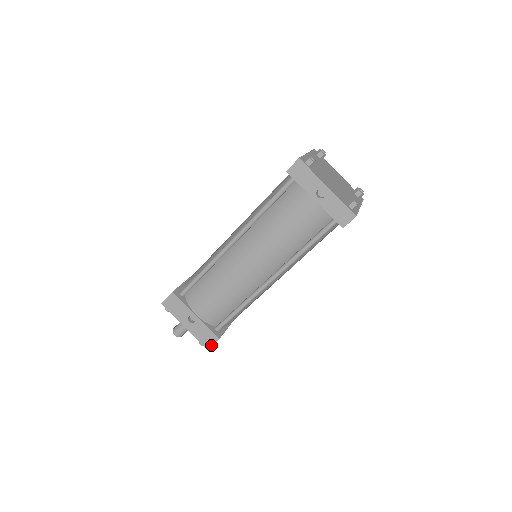
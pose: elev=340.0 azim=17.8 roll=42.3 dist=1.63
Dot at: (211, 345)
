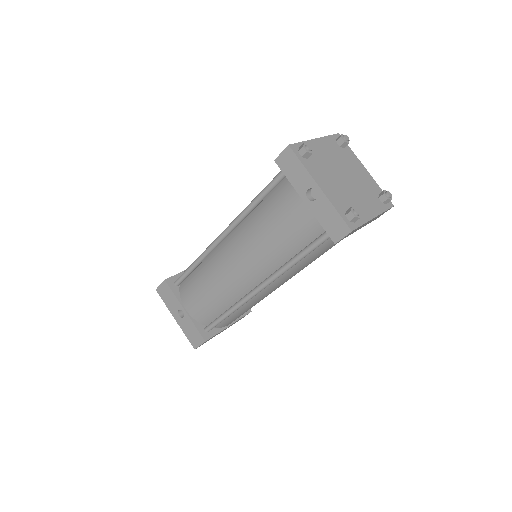
Dot at: (198, 345)
